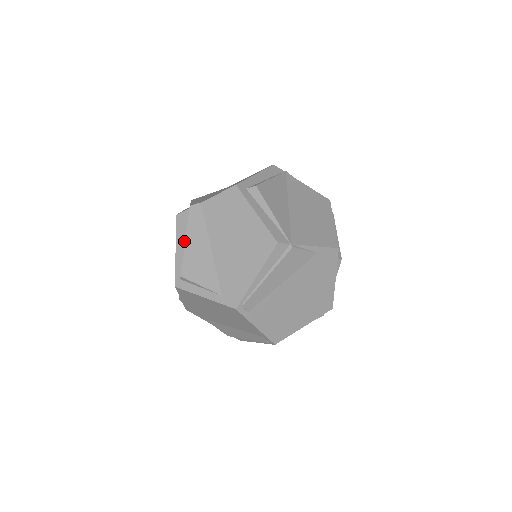
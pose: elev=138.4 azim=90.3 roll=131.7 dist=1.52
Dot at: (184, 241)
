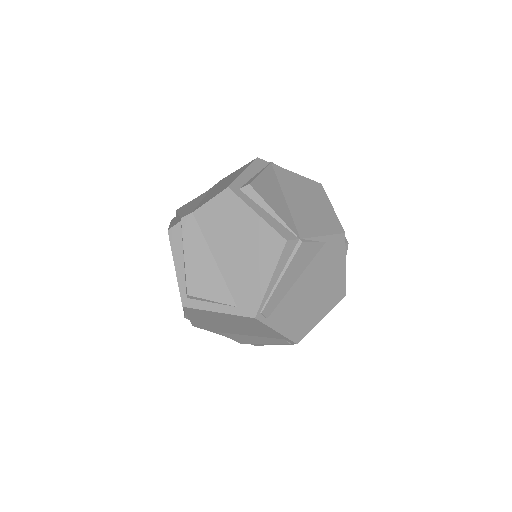
Dot at: (182, 257)
